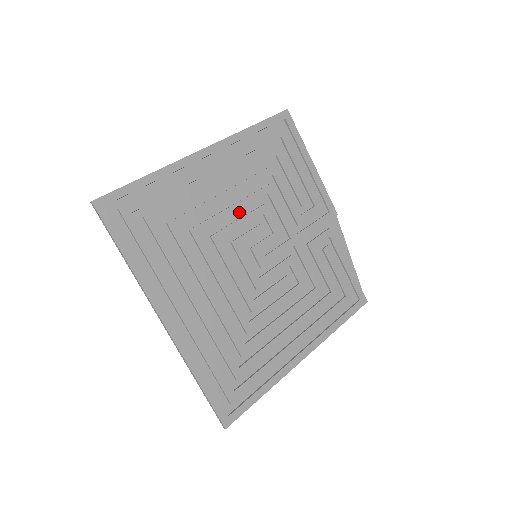
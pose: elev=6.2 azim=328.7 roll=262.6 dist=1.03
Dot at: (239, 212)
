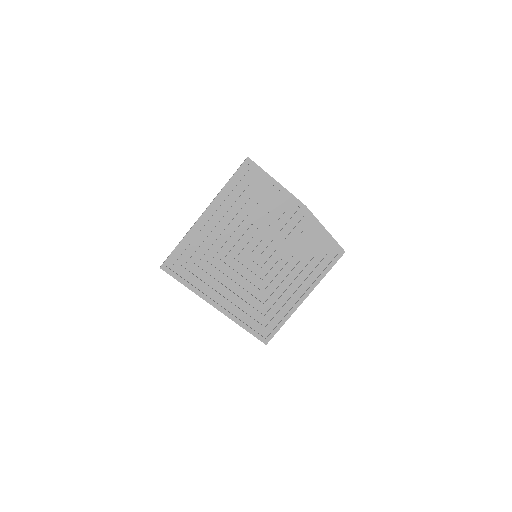
Dot at: (237, 236)
